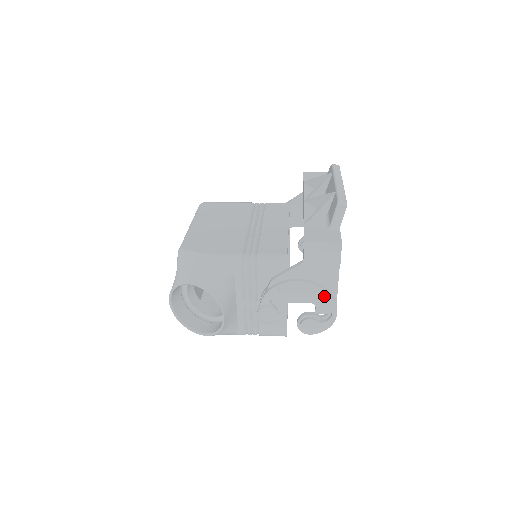
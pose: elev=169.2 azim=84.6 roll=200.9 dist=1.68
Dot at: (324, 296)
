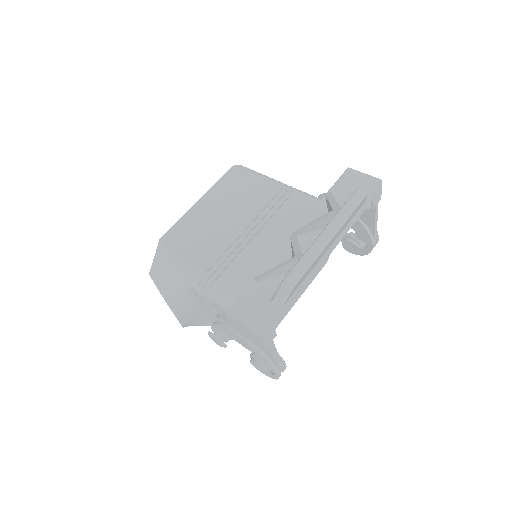
Dot at: occluded
